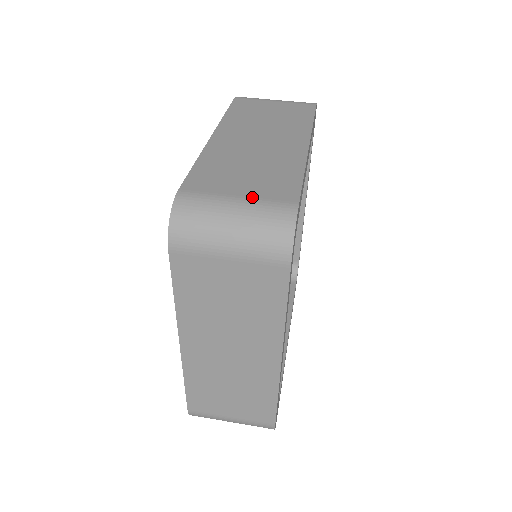
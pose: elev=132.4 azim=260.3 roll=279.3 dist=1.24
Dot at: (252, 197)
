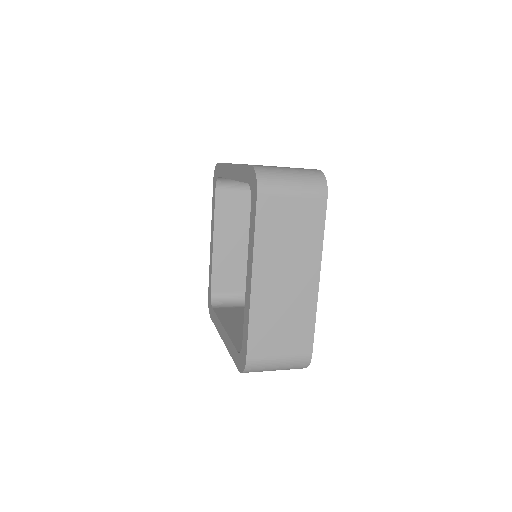
Dot at: (293, 168)
